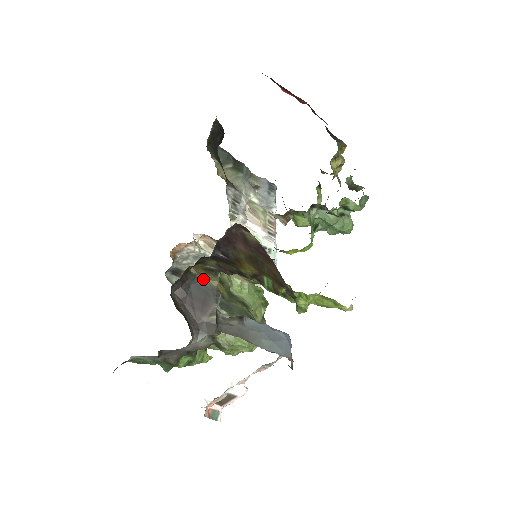
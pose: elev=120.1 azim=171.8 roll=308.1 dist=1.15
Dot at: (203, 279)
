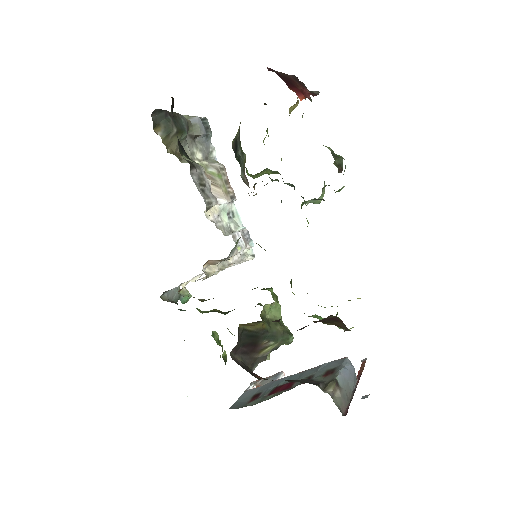
Dot at: (250, 327)
